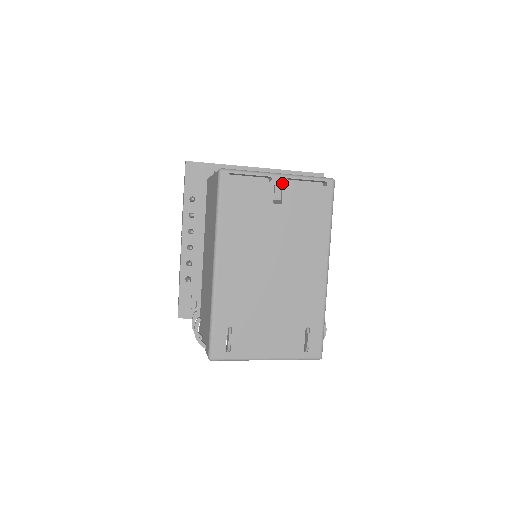
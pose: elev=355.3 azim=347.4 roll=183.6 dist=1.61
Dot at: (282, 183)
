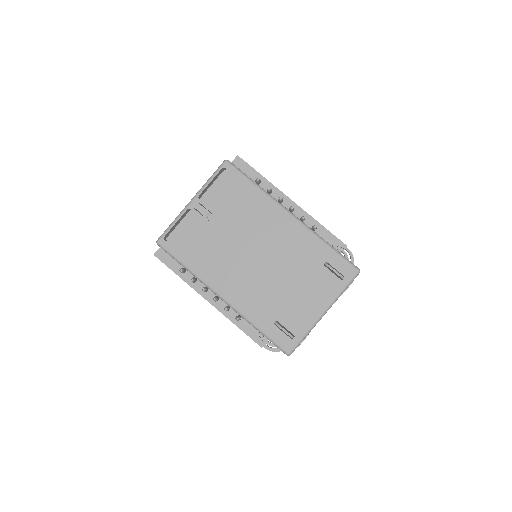
Dot at: (199, 203)
